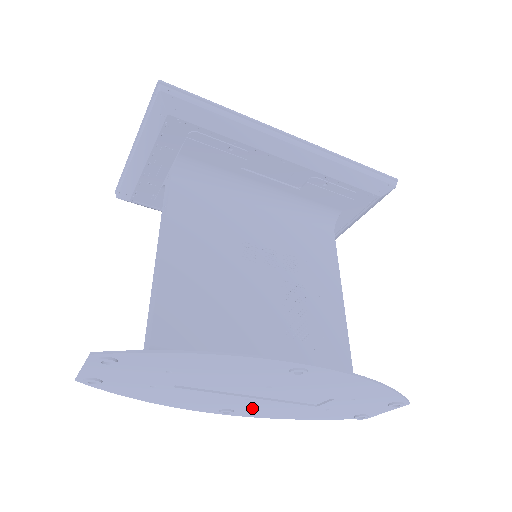
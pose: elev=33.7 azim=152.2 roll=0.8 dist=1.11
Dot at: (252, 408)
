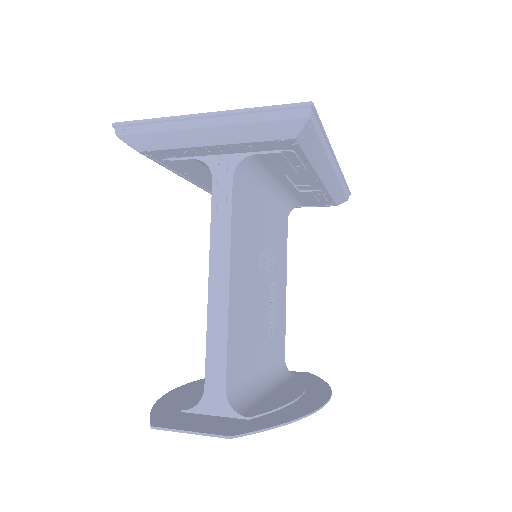
Dot at: occluded
